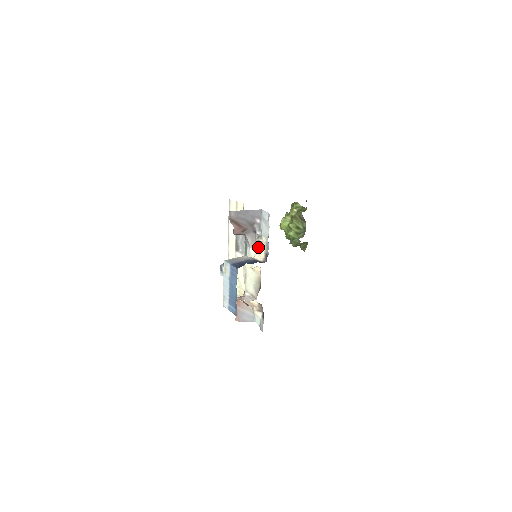
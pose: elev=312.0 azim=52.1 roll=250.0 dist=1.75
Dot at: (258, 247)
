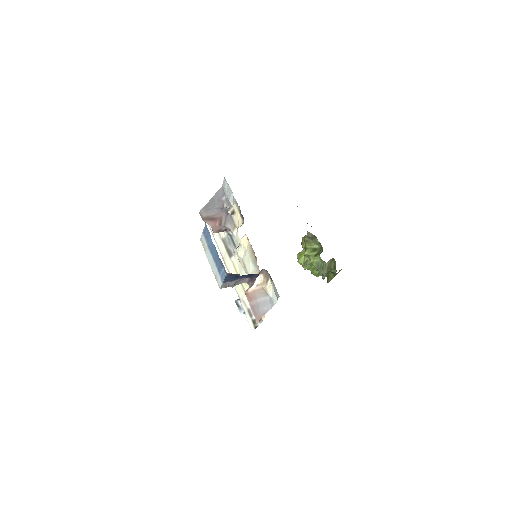
Dot at: (235, 220)
